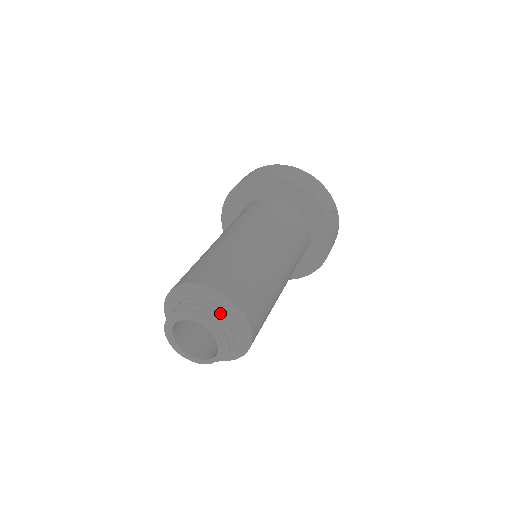
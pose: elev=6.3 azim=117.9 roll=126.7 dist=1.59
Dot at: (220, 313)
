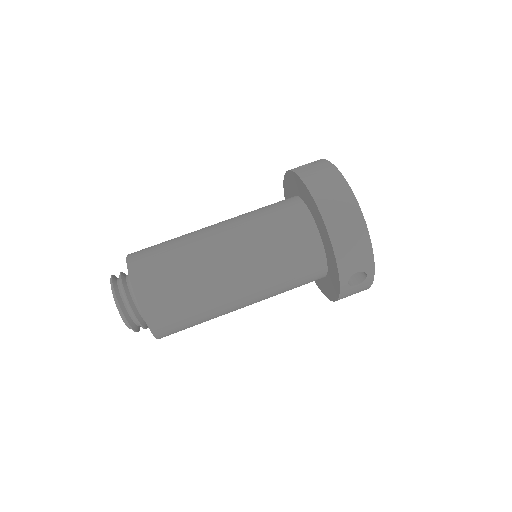
Dot at: occluded
